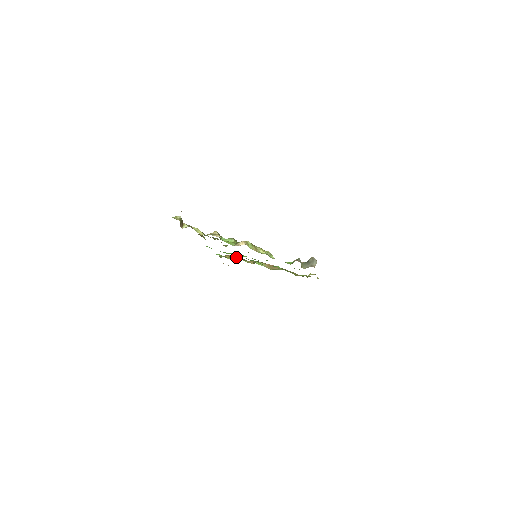
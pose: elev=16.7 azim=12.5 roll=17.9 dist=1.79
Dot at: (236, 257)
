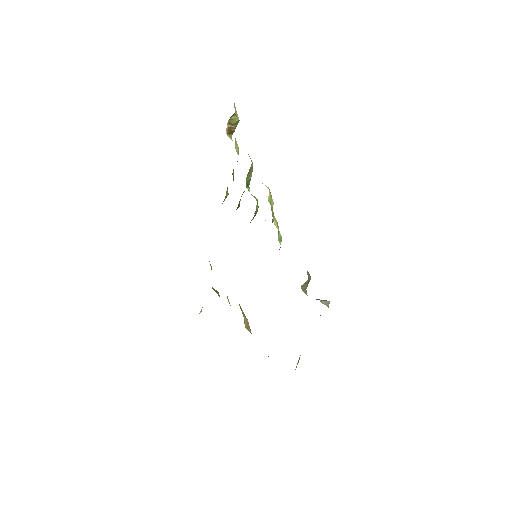
Dot at: occluded
